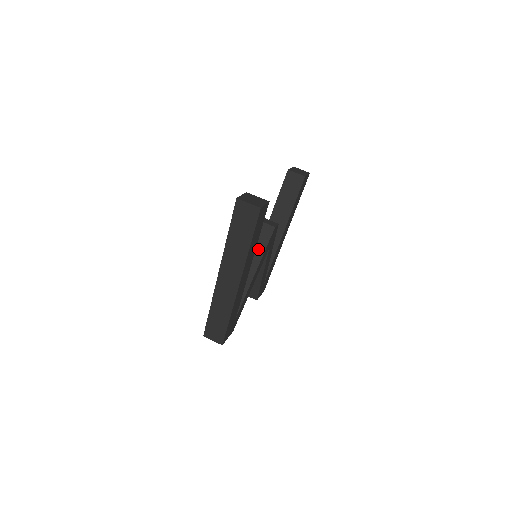
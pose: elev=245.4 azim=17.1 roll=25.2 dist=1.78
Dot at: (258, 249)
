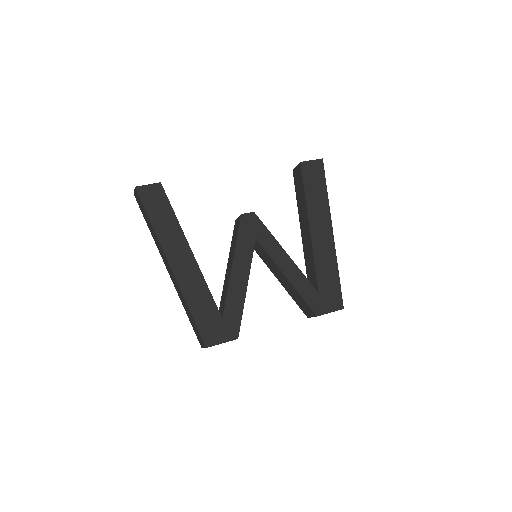
Dot at: (234, 243)
